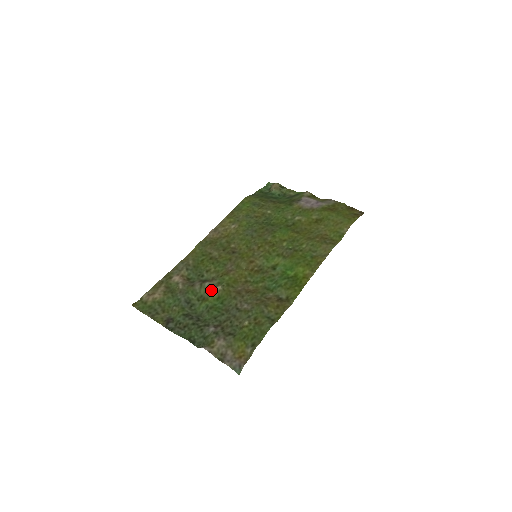
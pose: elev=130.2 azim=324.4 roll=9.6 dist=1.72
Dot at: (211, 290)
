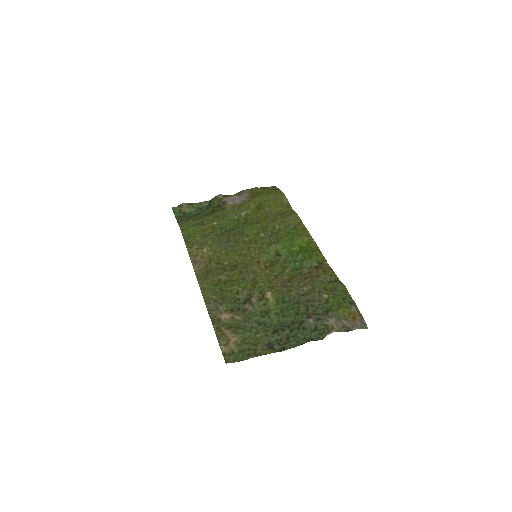
Dot at: (266, 300)
